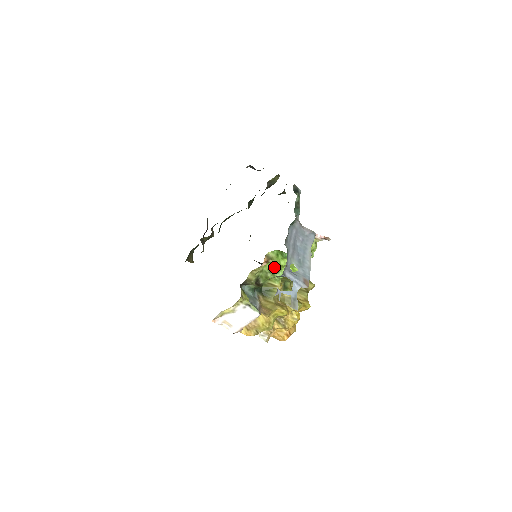
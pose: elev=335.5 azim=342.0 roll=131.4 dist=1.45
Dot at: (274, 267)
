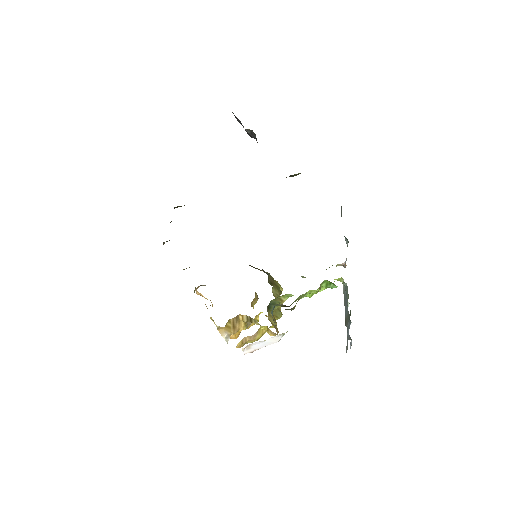
Dot at: (310, 293)
